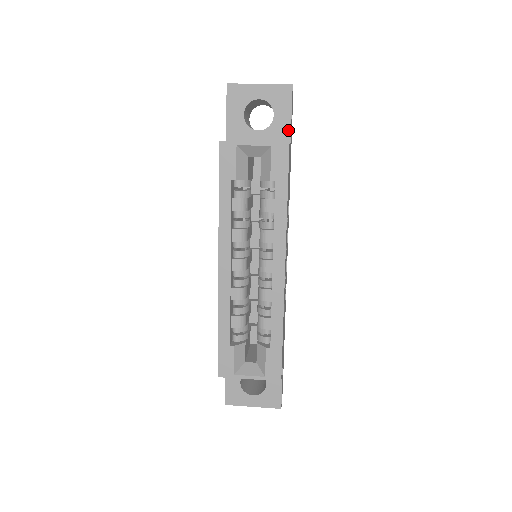
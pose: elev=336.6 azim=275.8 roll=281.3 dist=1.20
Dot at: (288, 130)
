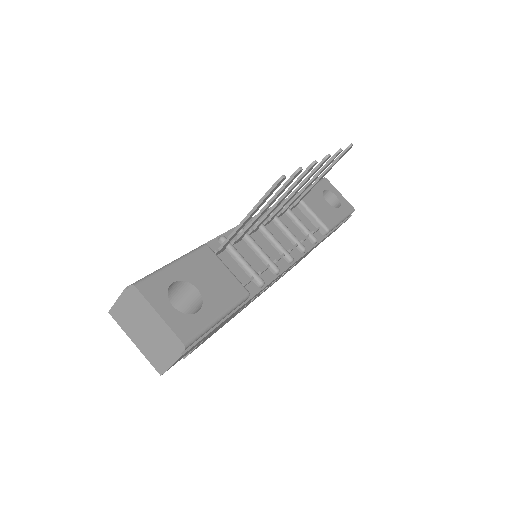
Dot at: occluded
